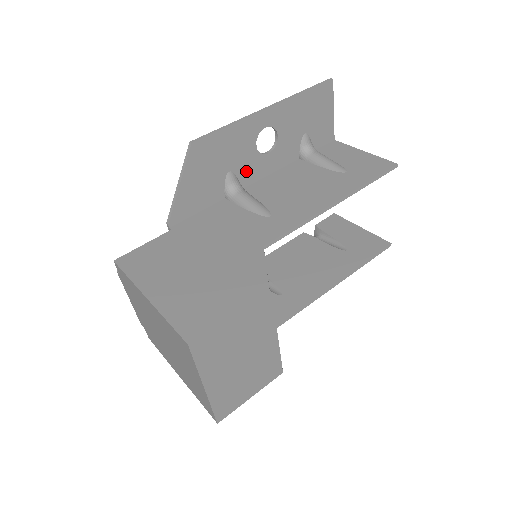
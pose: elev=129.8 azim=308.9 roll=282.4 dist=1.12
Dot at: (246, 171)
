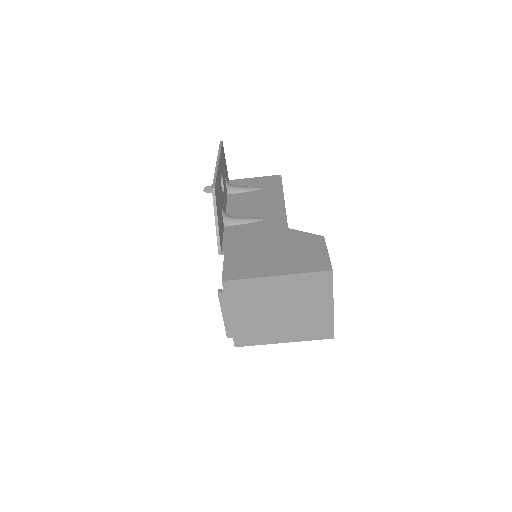
Dot at: (223, 206)
